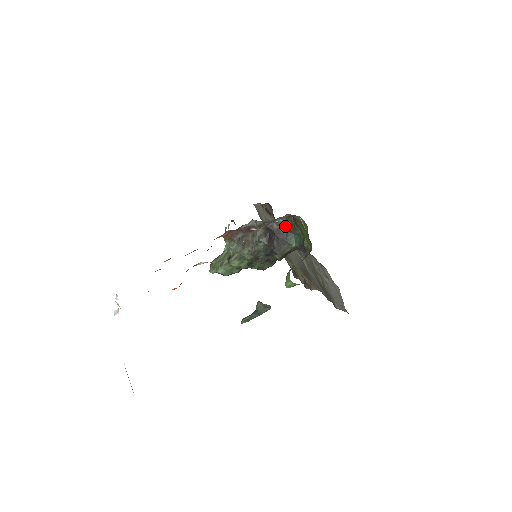
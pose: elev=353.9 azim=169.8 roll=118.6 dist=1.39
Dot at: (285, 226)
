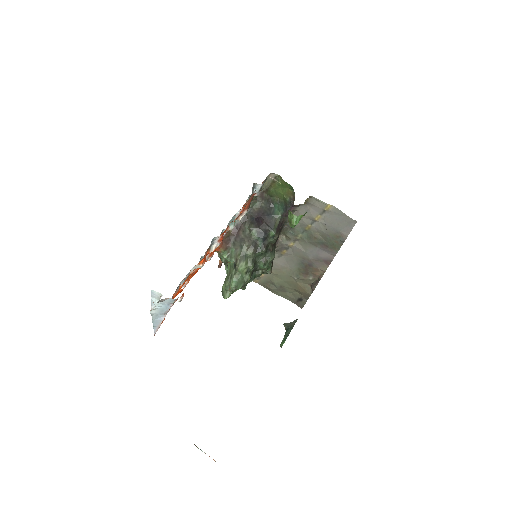
Dot at: (263, 205)
